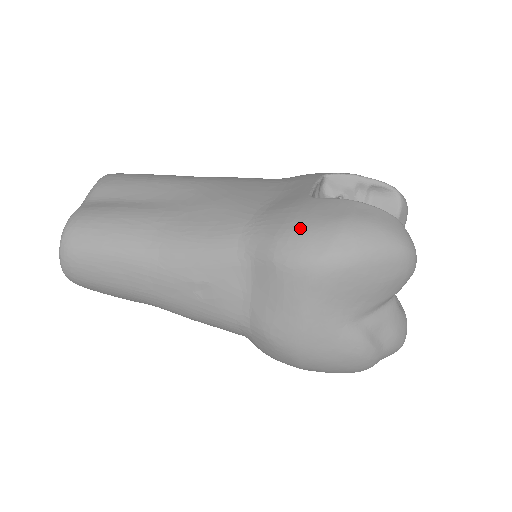
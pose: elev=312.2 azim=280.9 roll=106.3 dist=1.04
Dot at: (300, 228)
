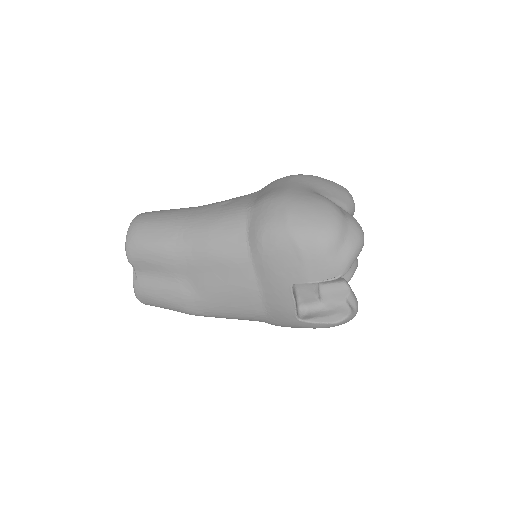
Dot at: occluded
